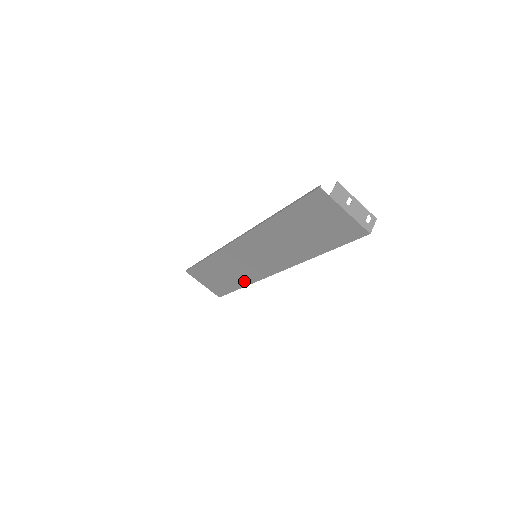
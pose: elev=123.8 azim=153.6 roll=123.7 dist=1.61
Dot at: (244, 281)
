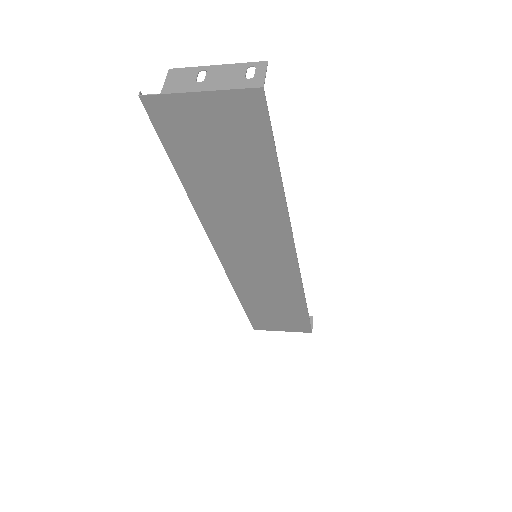
Dot at: (295, 295)
